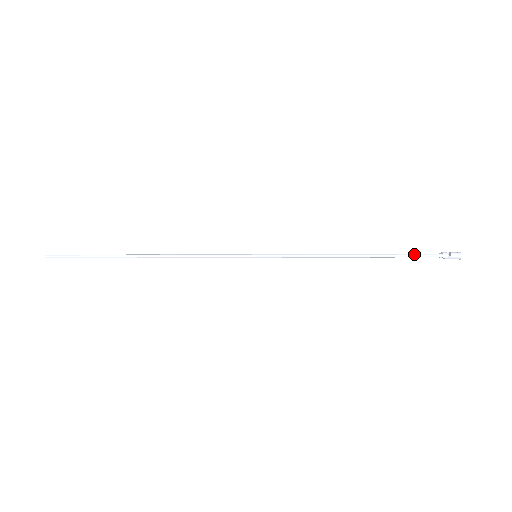
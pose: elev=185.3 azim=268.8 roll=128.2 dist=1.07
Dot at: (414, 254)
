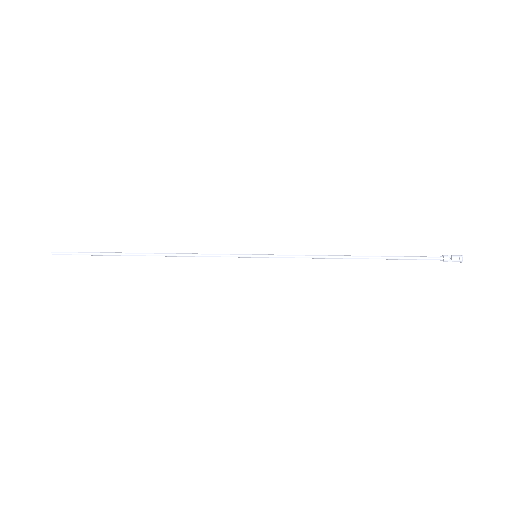
Dot at: (415, 257)
